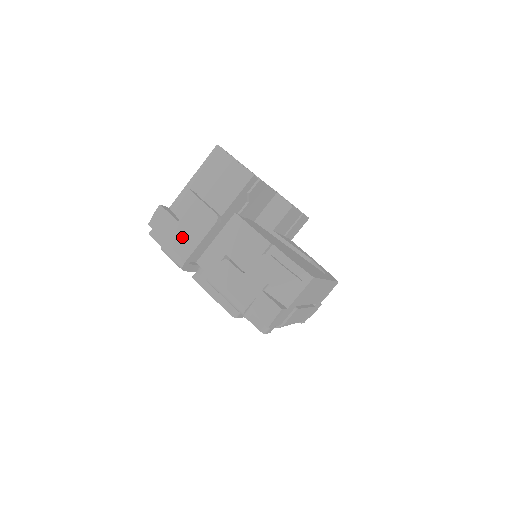
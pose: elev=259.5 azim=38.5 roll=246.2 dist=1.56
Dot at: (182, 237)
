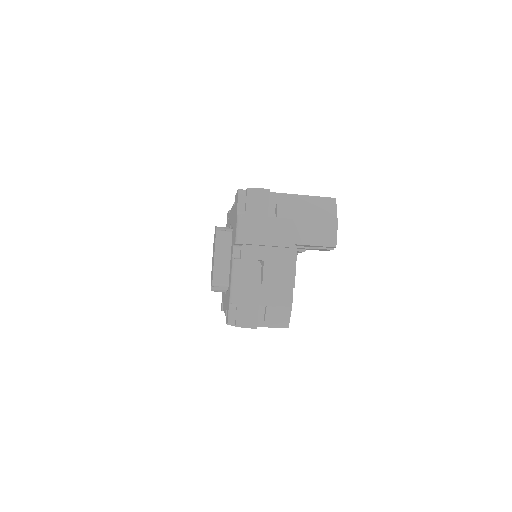
Dot at: (261, 228)
